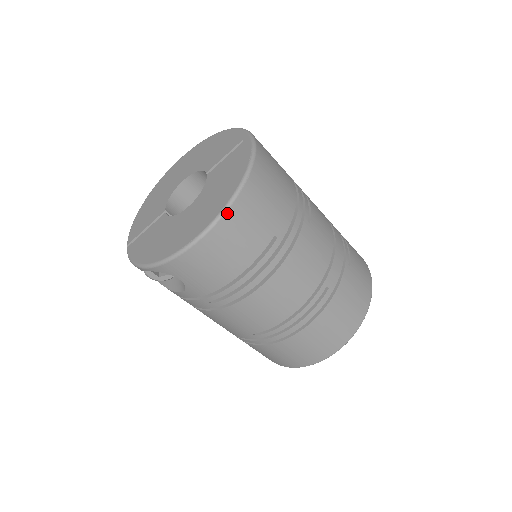
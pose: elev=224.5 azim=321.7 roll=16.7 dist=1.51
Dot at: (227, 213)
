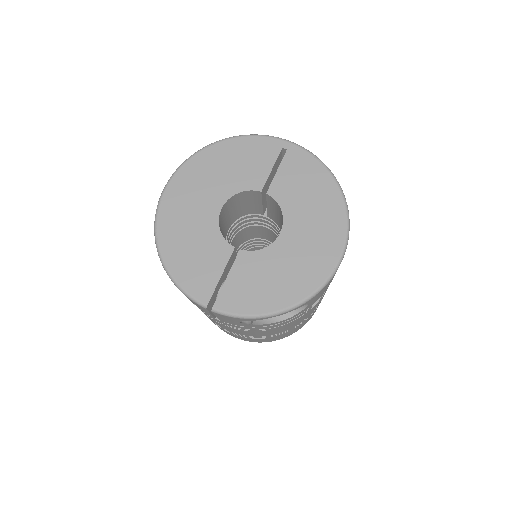
Dot at: (349, 223)
